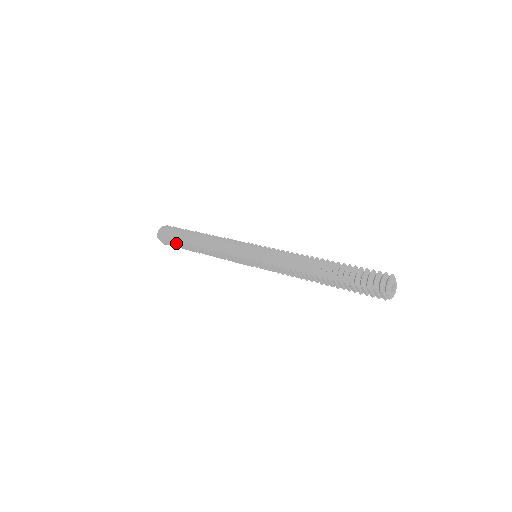
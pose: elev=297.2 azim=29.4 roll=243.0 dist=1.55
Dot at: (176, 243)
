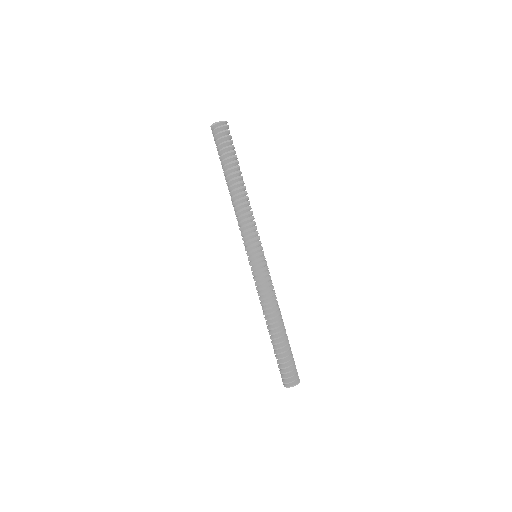
Dot at: (219, 155)
